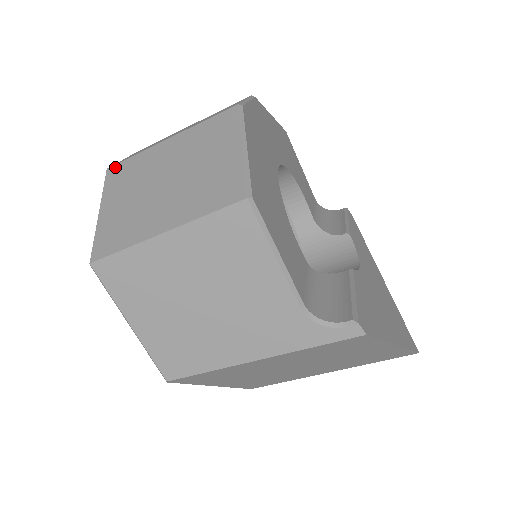
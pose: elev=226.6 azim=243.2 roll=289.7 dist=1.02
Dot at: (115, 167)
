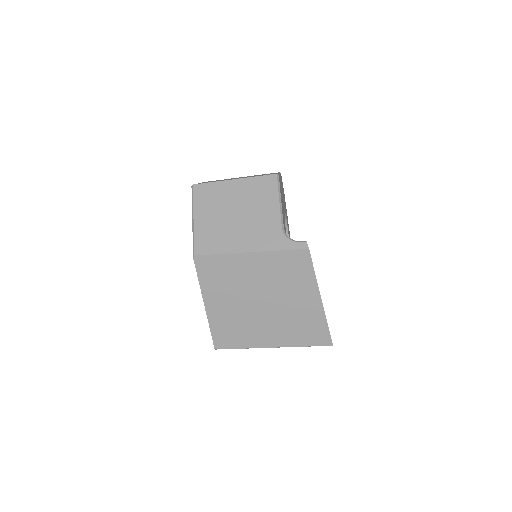
Dot at: occluded
